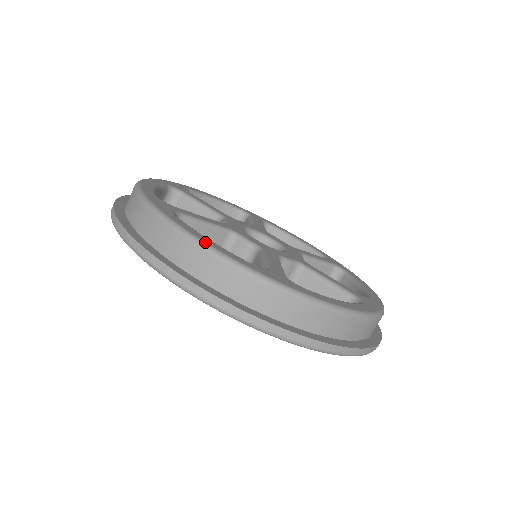
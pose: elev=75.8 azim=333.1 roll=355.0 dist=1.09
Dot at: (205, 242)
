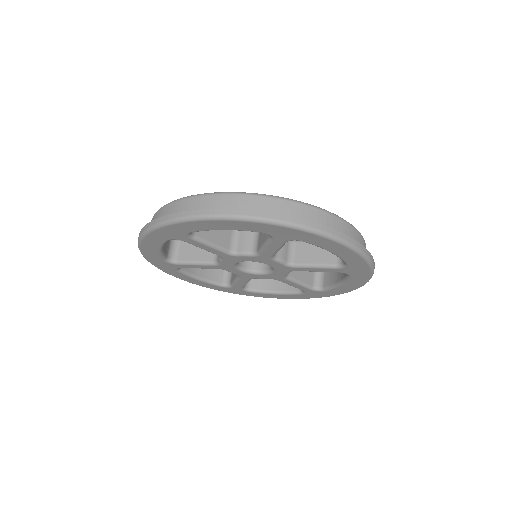
Dot at: occluded
